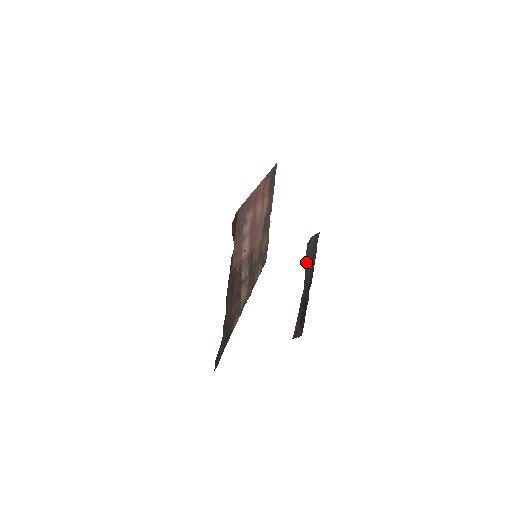
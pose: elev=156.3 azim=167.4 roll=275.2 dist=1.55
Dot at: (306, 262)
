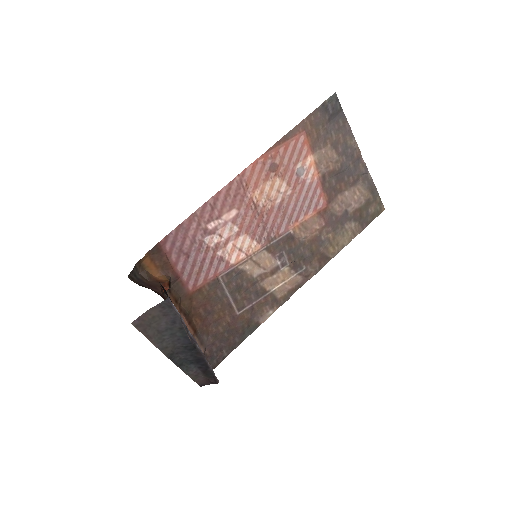
Dot at: (156, 332)
